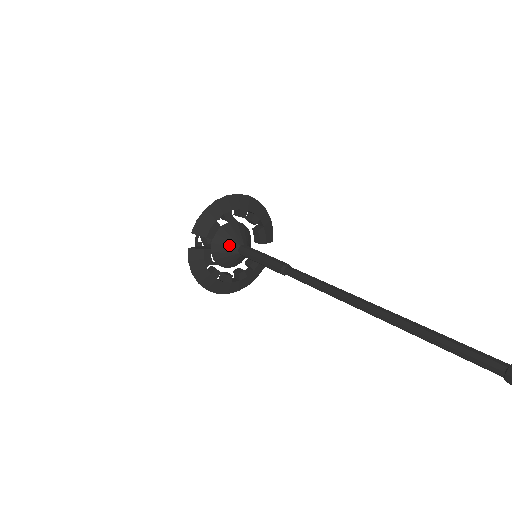
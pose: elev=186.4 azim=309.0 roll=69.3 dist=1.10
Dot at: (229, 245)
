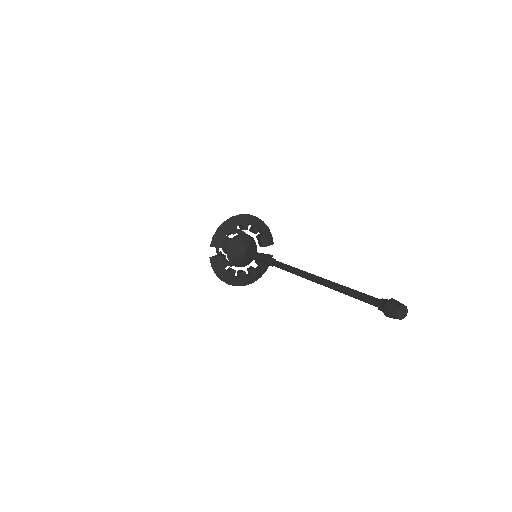
Dot at: (238, 251)
